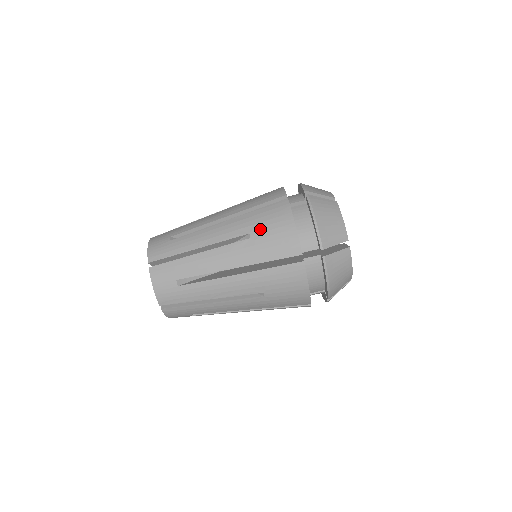
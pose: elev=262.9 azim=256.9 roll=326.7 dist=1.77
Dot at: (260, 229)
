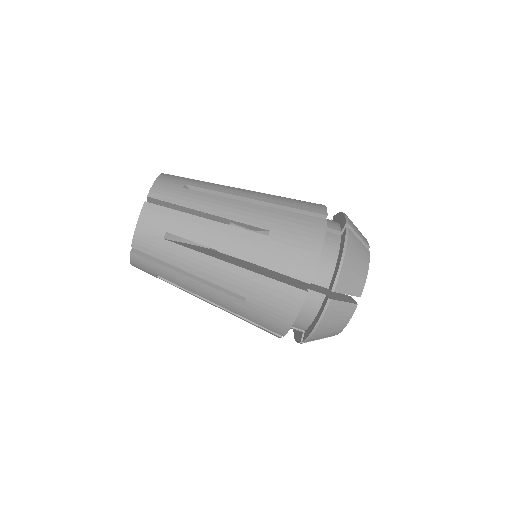
Dot at: (259, 303)
